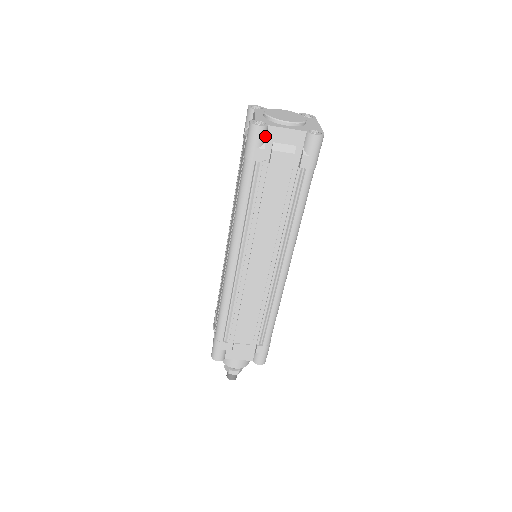
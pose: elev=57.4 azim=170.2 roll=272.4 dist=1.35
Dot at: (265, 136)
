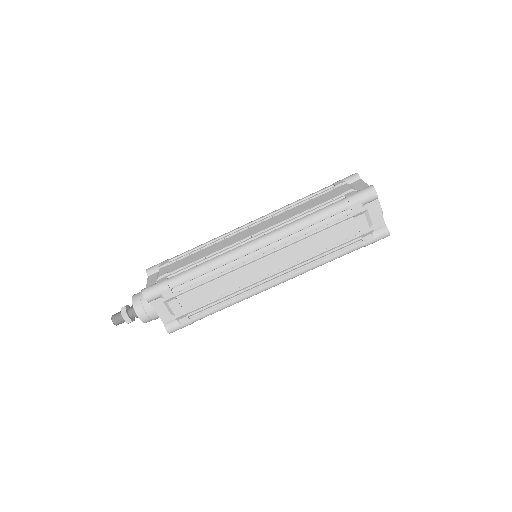
Dot at: (370, 202)
